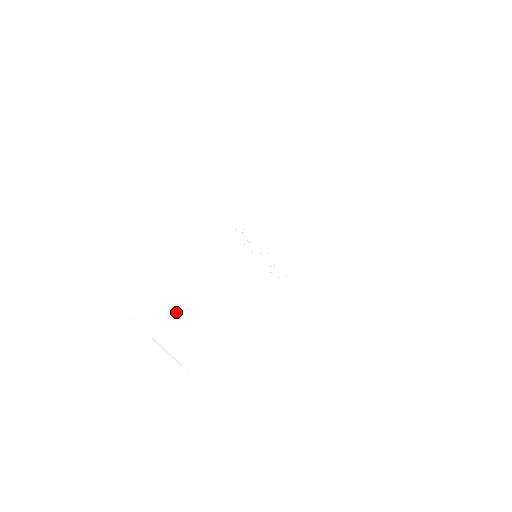
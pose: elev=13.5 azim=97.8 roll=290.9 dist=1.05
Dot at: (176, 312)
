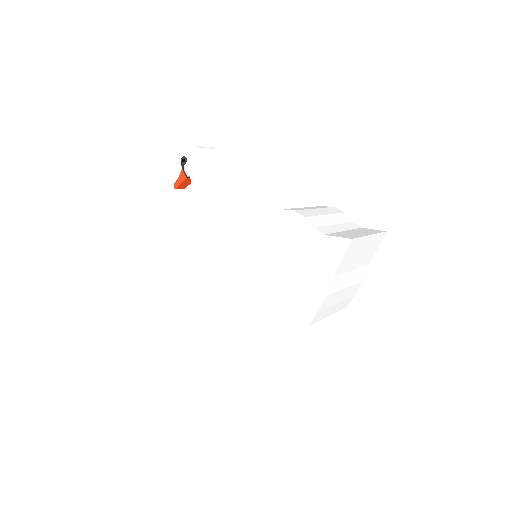
Dot at: occluded
